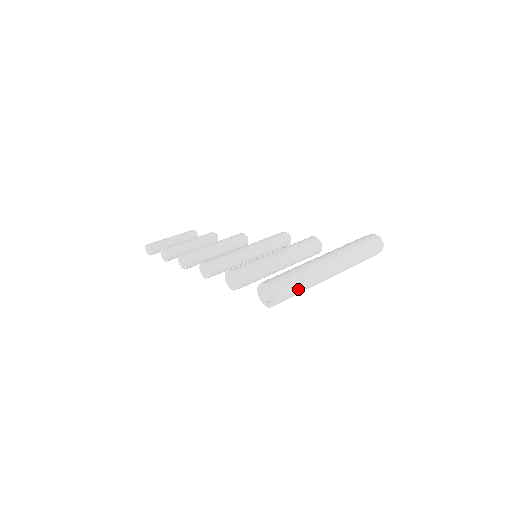
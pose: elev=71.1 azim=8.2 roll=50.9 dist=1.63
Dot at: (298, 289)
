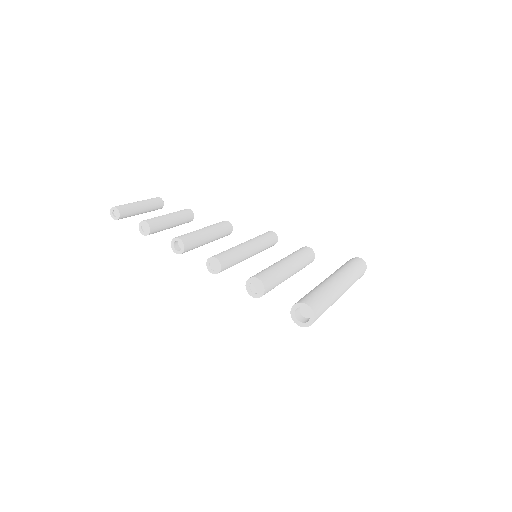
Dot at: occluded
